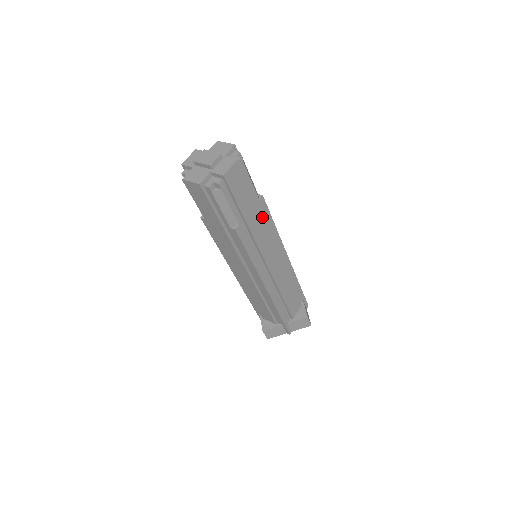
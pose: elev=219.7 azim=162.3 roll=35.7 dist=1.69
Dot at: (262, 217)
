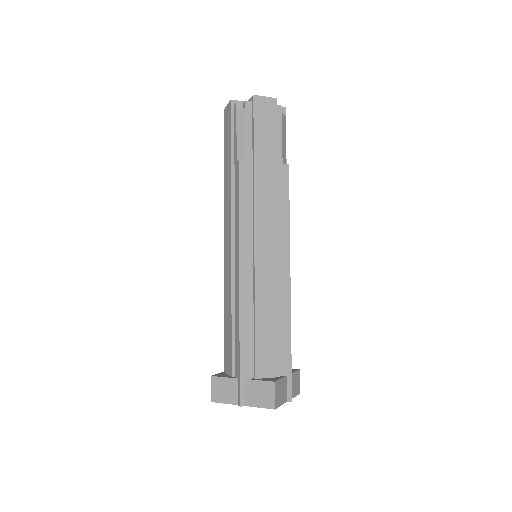
Dot at: (276, 180)
